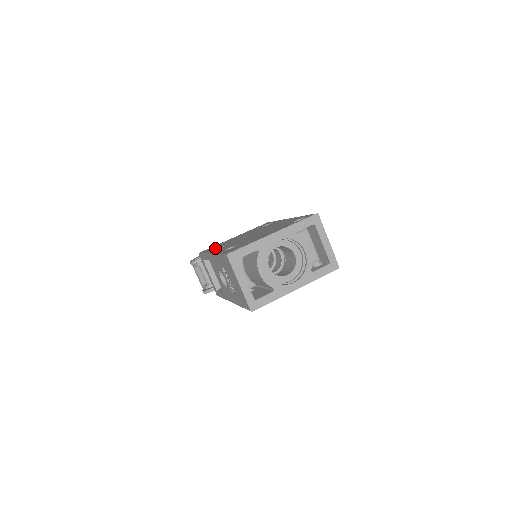
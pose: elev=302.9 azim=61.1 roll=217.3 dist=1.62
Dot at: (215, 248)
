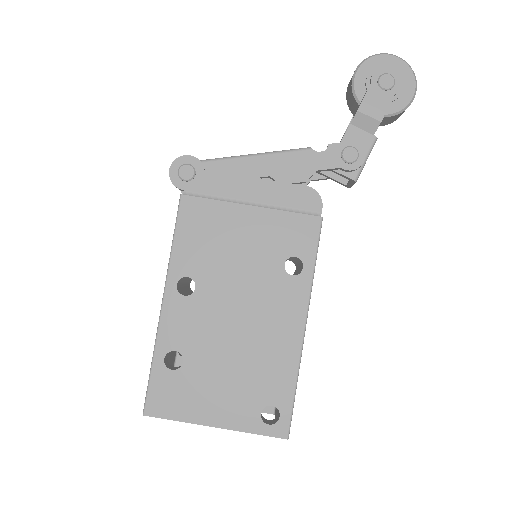
Dot at: (189, 257)
